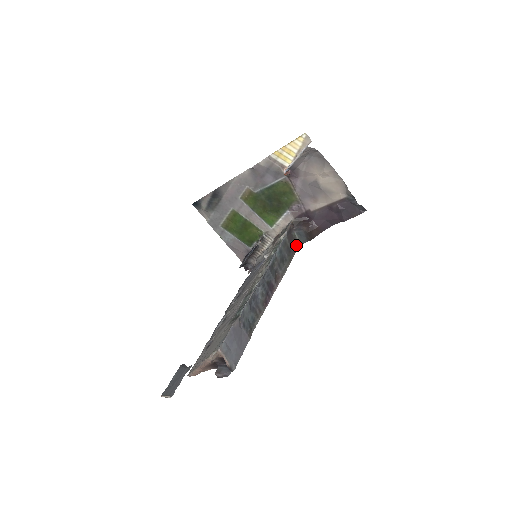
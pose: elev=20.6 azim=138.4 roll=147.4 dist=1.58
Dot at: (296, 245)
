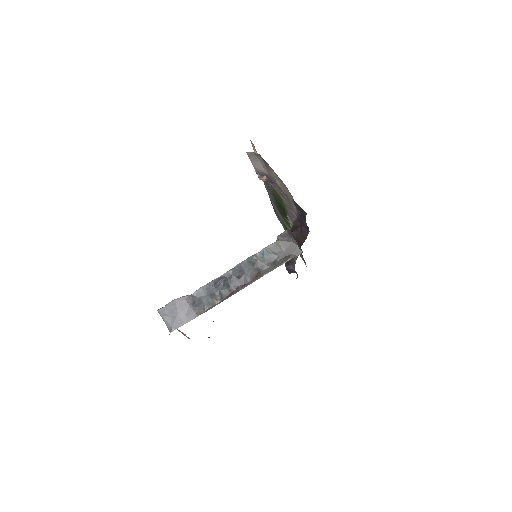
Dot at: (297, 252)
